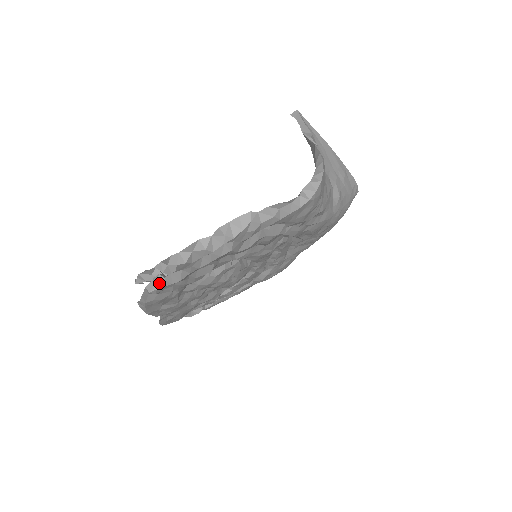
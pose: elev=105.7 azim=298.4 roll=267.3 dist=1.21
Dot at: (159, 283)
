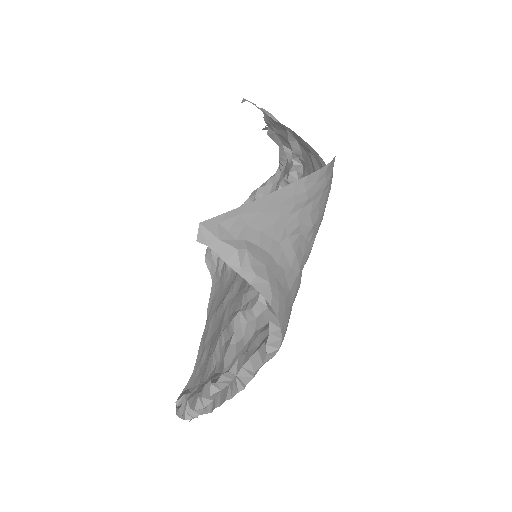
Dot at: occluded
